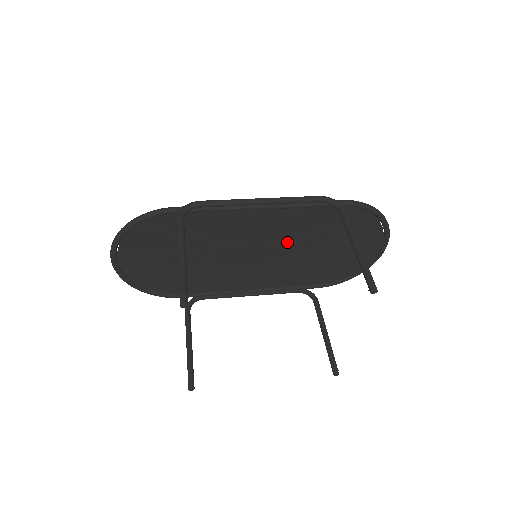
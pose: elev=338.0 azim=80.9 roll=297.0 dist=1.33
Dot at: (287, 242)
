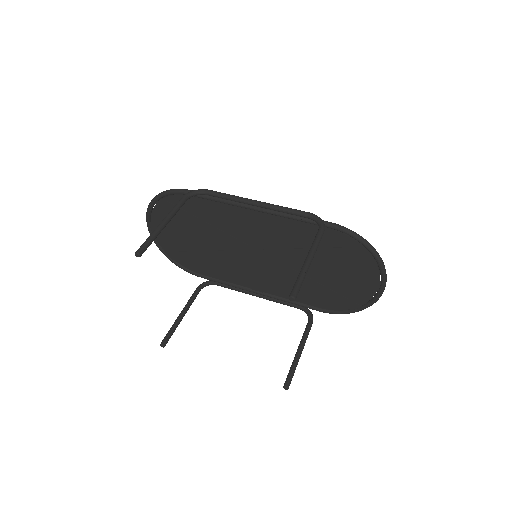
Dot at: (284, 251)
